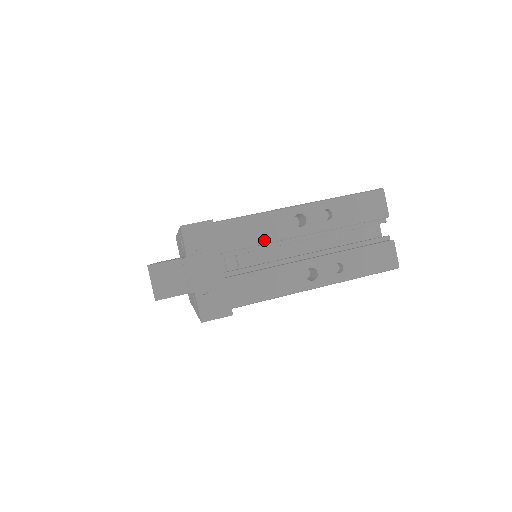
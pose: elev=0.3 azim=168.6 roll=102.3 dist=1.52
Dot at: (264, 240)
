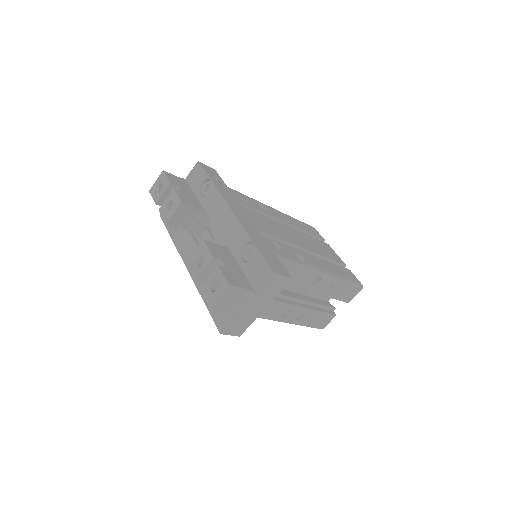
Dot at: (289, 284)
